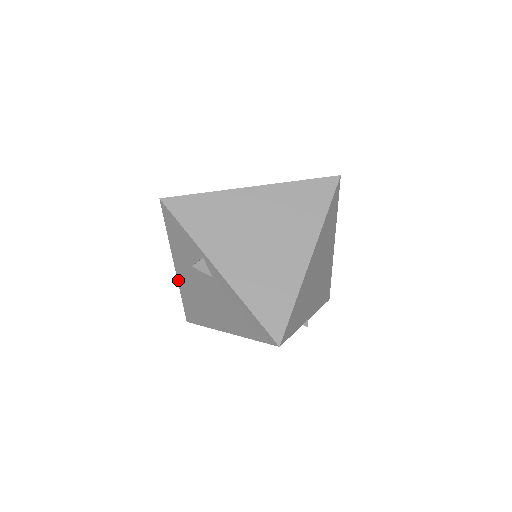
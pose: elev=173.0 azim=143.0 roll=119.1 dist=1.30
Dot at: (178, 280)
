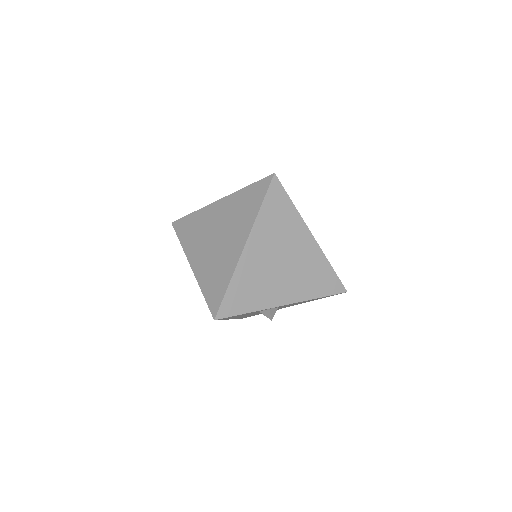
Dot at: occluded
